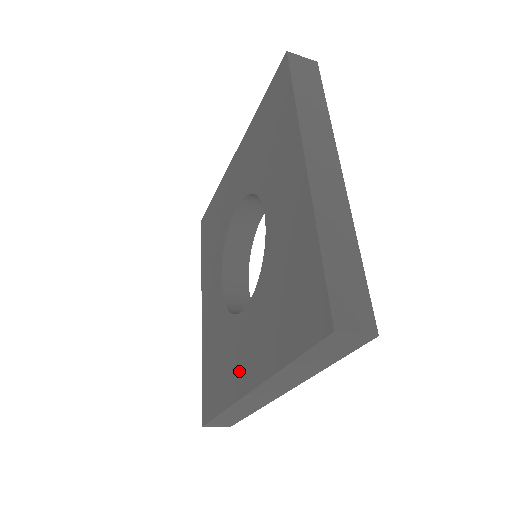
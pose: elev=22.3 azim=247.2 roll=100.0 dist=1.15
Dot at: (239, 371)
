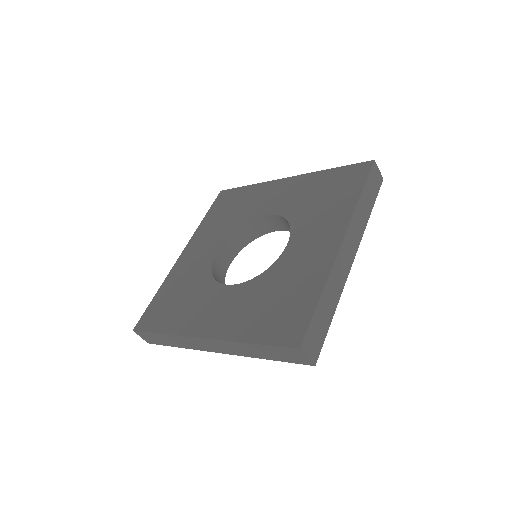
Dot at: (318, 255)
